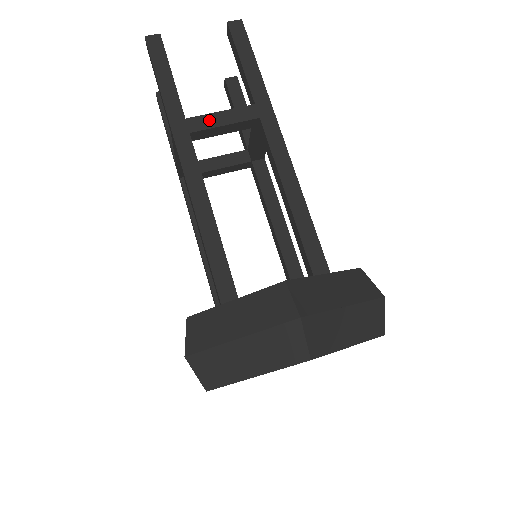
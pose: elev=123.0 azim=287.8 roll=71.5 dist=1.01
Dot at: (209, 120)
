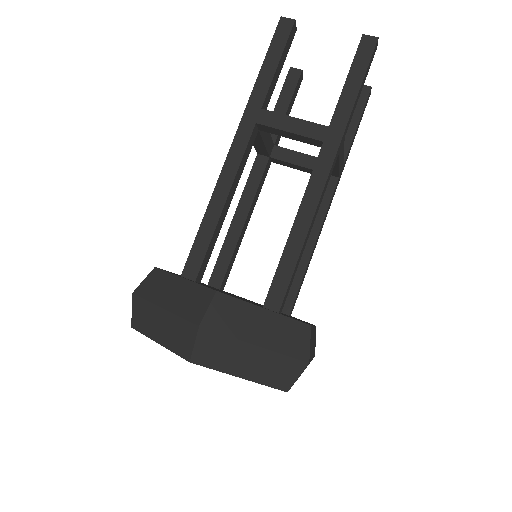
Dot at: (279, 120)
